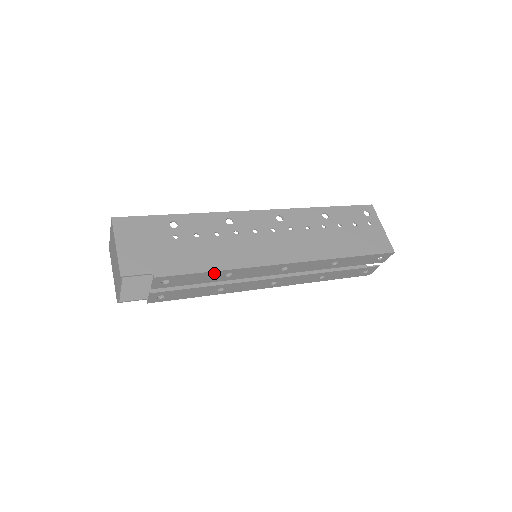
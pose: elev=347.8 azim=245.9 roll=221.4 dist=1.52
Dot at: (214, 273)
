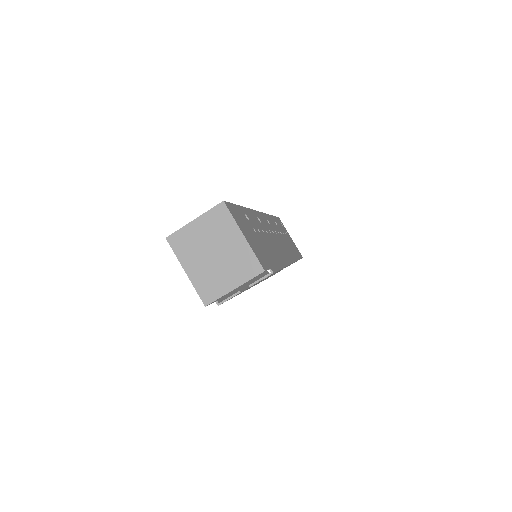
Dot at: occluded
